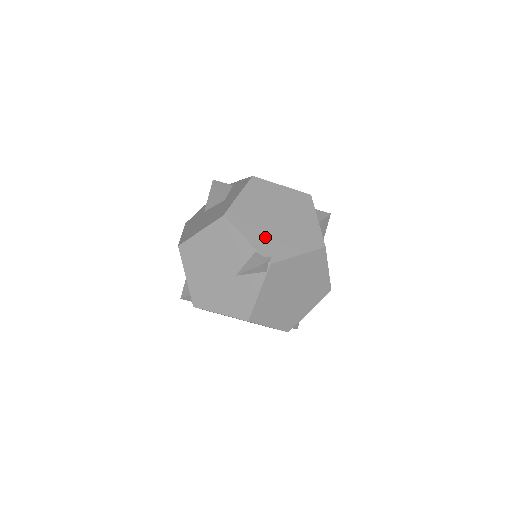
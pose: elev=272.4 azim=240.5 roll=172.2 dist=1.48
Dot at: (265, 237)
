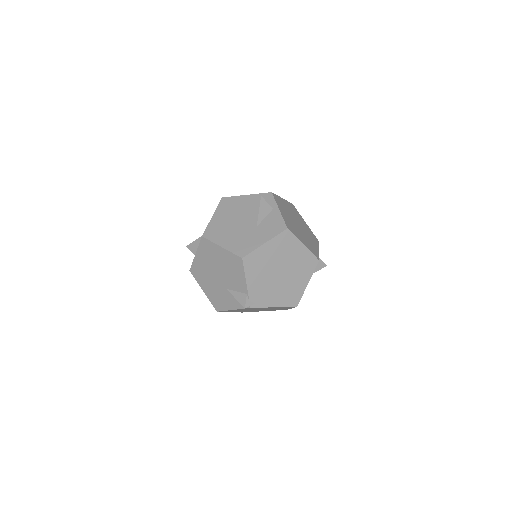
Dot at: (261, 286)
